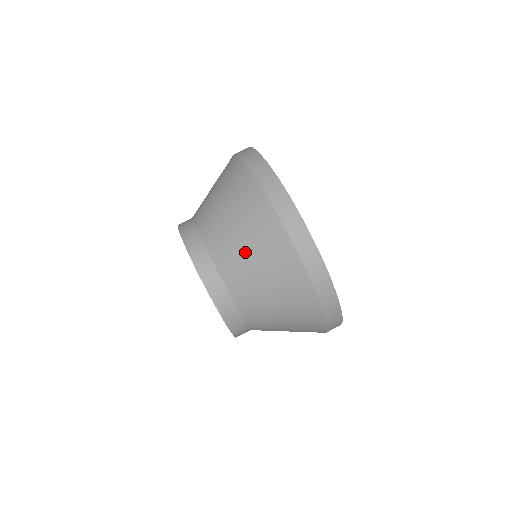
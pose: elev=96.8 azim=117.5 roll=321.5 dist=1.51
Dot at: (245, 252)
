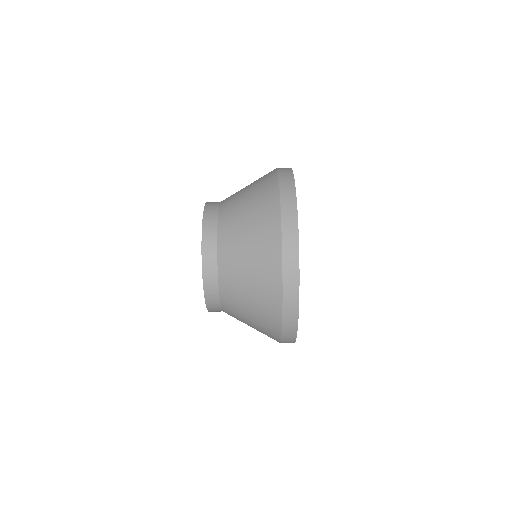
Dot at: (244, 246)
